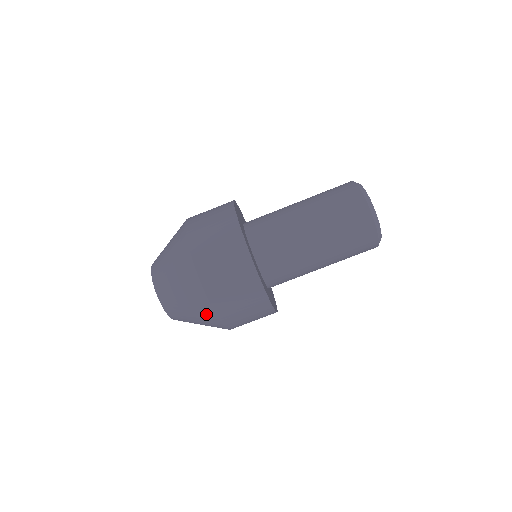
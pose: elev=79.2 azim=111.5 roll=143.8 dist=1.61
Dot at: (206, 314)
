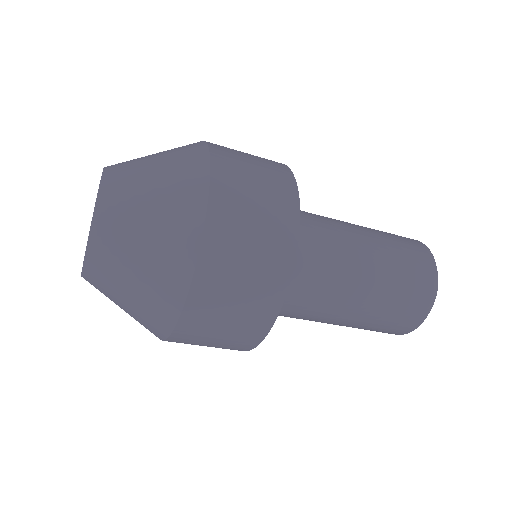
Dot at: (148, 328)
